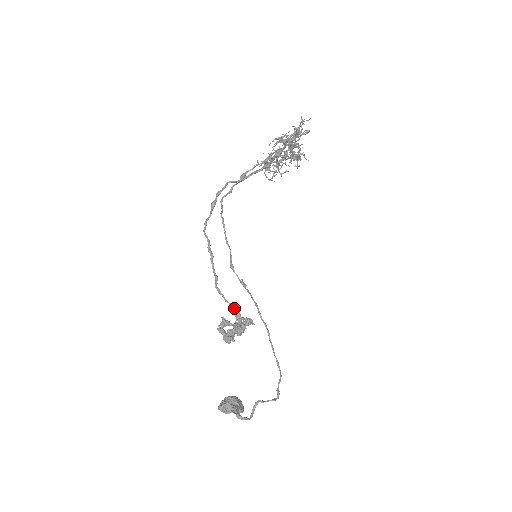
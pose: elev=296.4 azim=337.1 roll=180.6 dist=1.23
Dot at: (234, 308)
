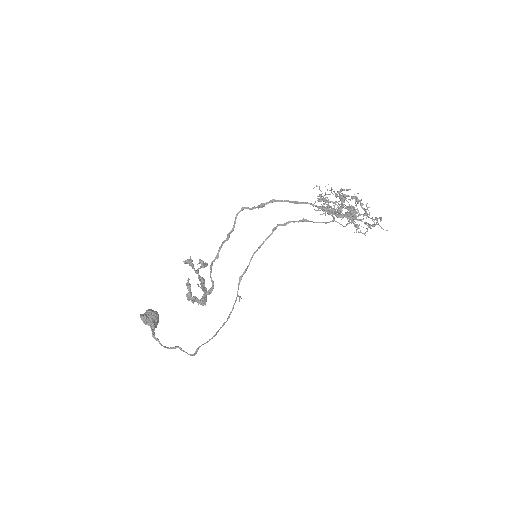
Dot at: (212, 283)
